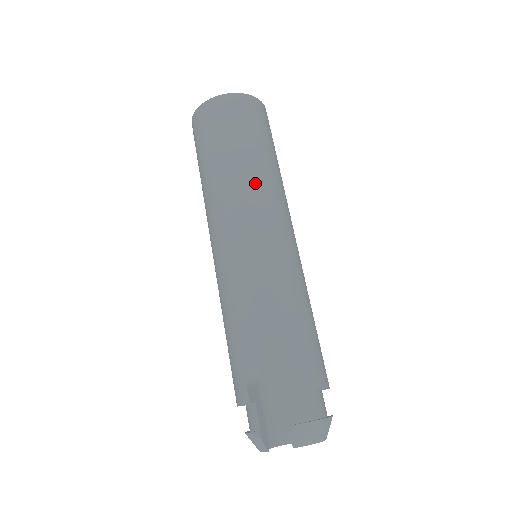
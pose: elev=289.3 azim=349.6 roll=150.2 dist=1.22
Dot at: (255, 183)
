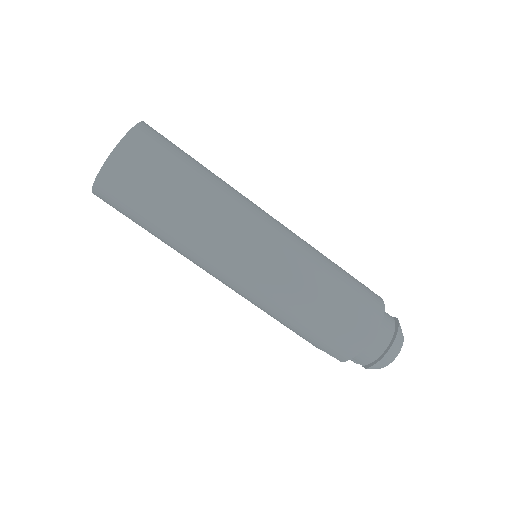
Dot at: (194, 247)
